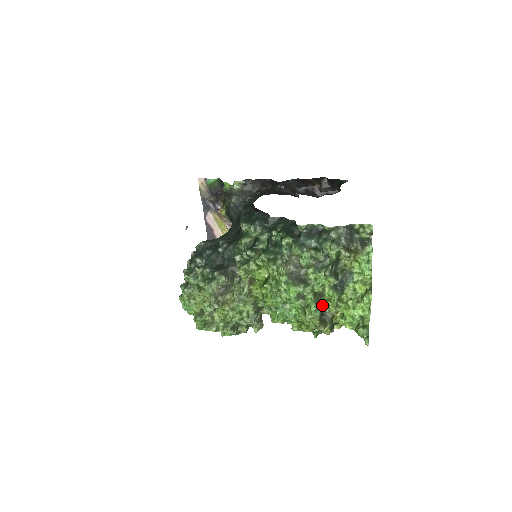
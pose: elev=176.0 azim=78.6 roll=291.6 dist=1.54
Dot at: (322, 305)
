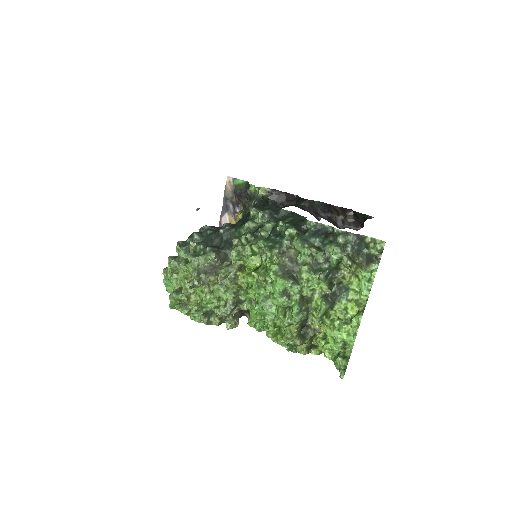
Dot at: (306, 312)
